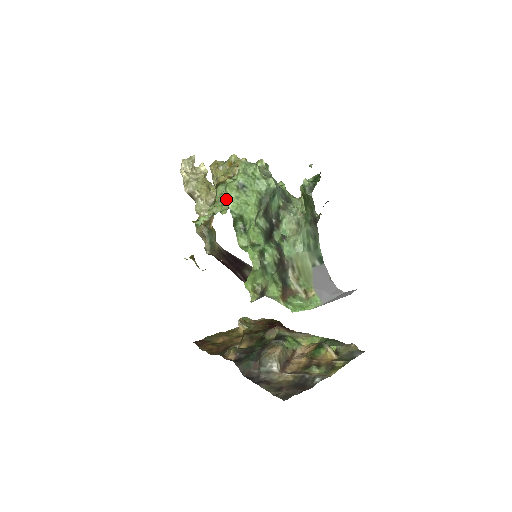
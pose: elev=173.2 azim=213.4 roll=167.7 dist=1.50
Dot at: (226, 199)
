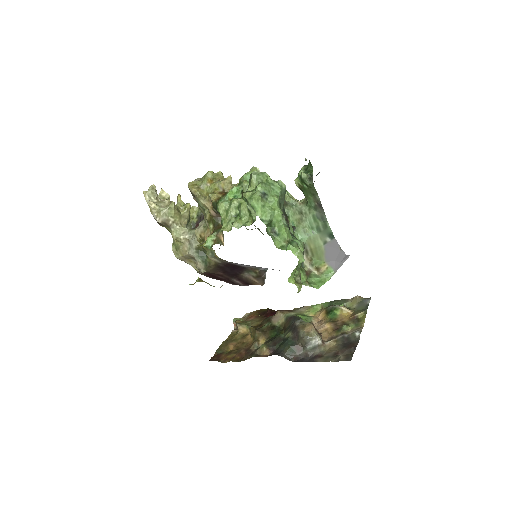
Dot at: (243, 212)
